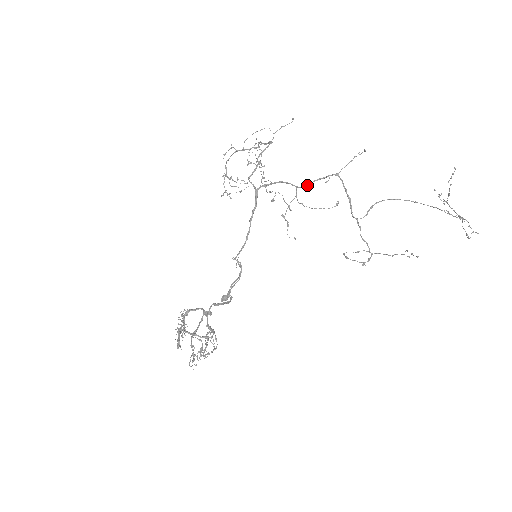
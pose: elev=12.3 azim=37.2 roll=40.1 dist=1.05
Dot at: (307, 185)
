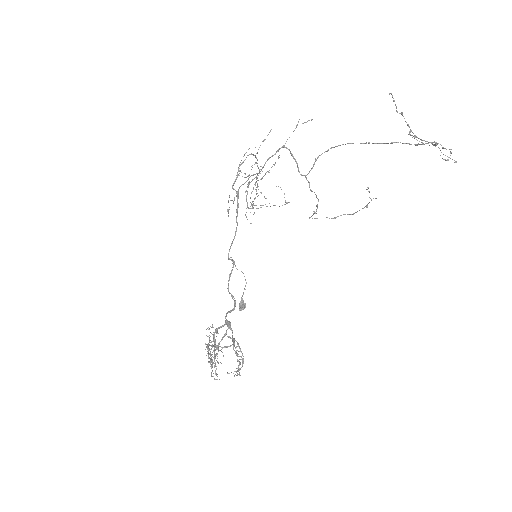
Dot at: (263, 166)
